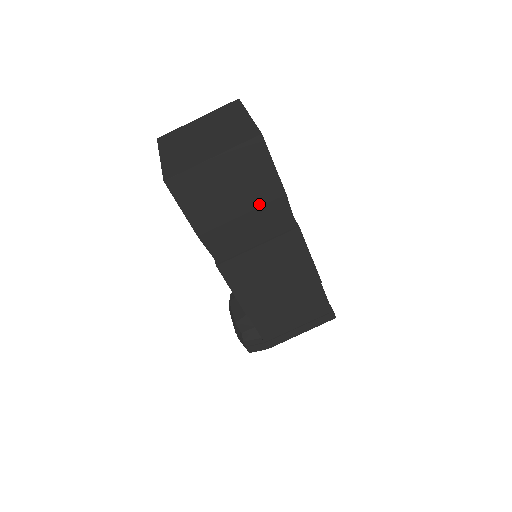
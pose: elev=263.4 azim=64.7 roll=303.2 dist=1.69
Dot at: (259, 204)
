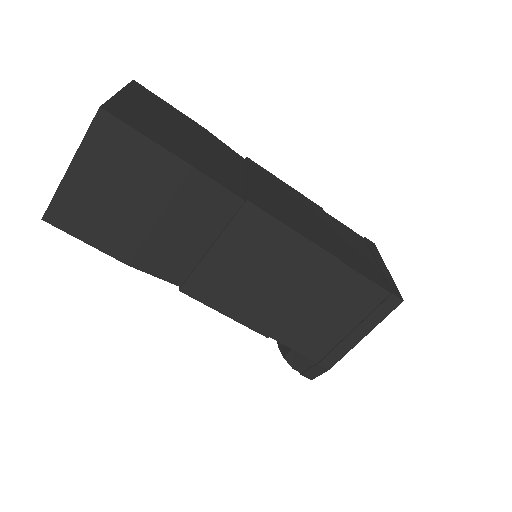
Dot at: (168, 195)
